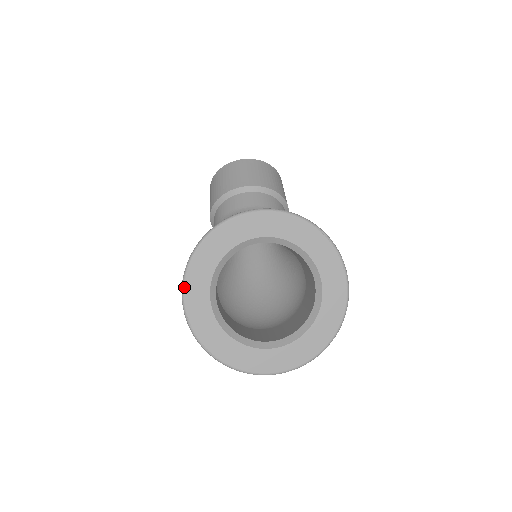
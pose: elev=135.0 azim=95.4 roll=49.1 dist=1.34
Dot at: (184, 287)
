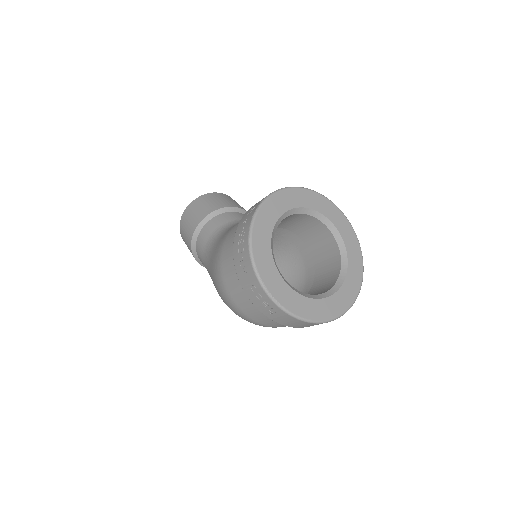
Dot at: (251, 240)
